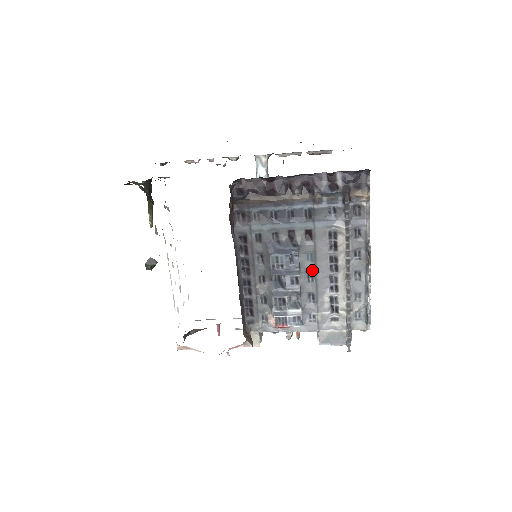
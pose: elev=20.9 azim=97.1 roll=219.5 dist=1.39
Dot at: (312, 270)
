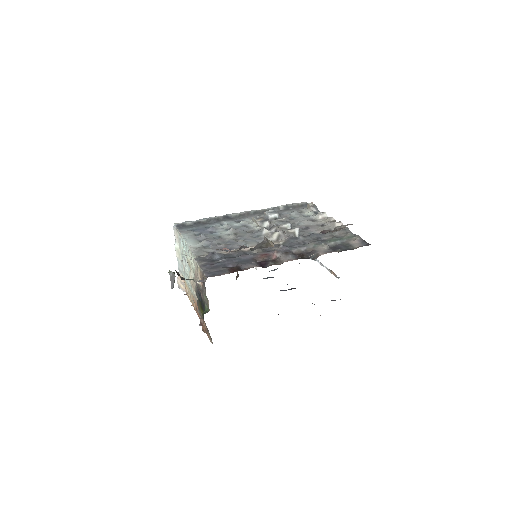
Dot at: occluded
